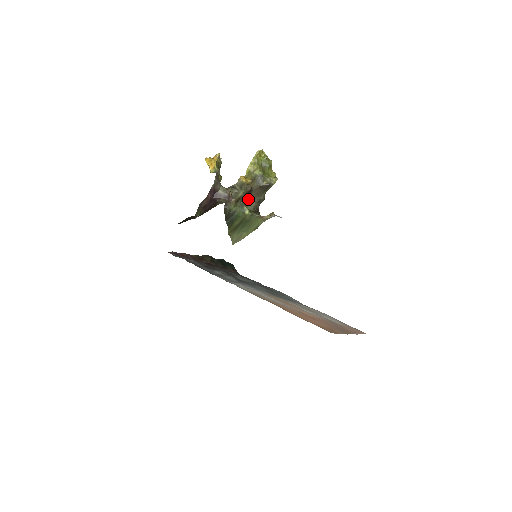
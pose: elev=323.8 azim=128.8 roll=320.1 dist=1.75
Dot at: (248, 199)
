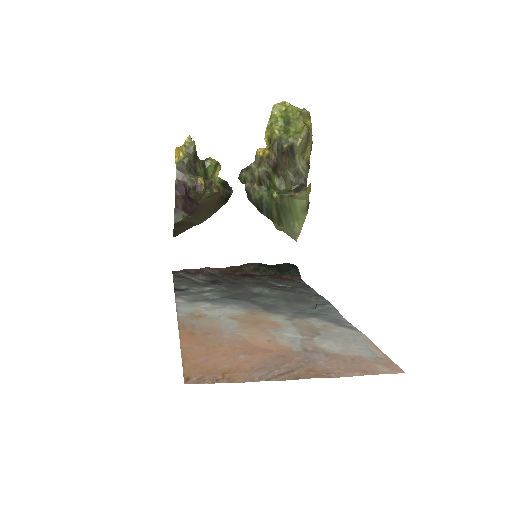
Dot at: (282, 176)
